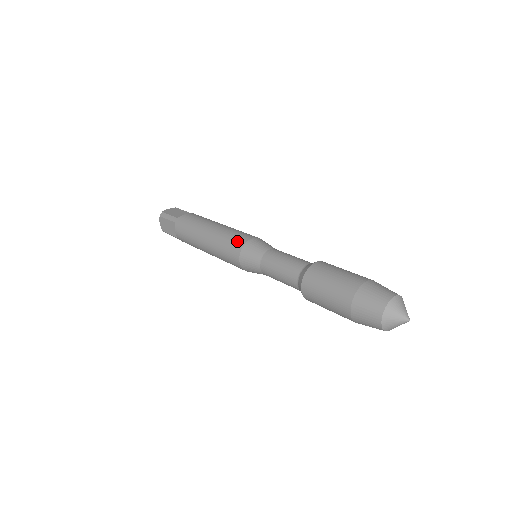
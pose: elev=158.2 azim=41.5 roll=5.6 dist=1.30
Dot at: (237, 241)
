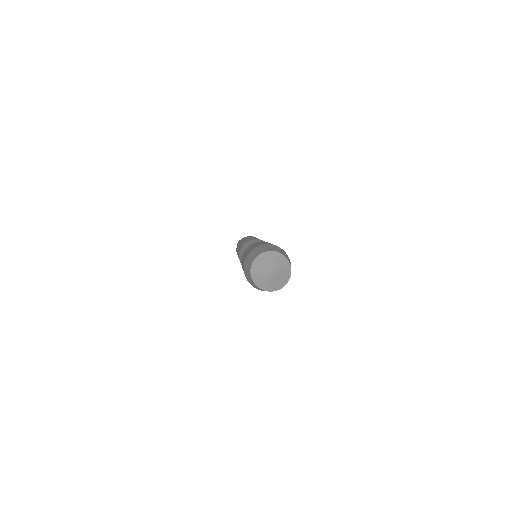
Dot at: occluded
